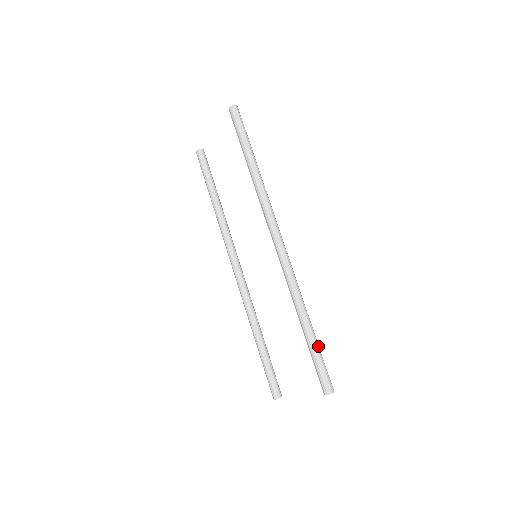
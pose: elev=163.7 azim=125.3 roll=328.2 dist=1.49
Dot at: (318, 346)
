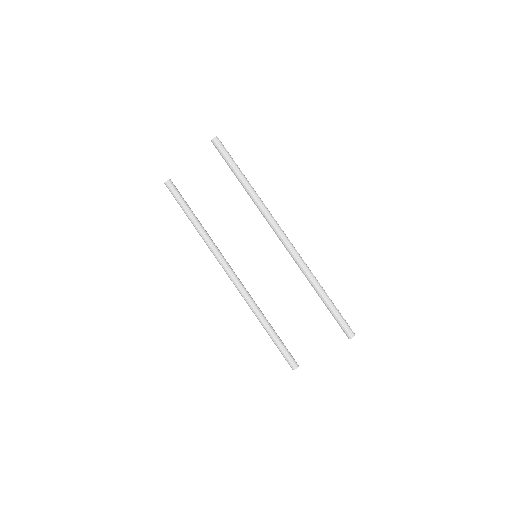
Dot at: occluded
